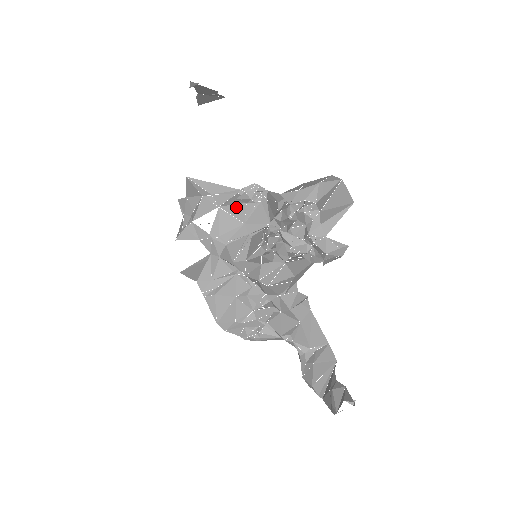
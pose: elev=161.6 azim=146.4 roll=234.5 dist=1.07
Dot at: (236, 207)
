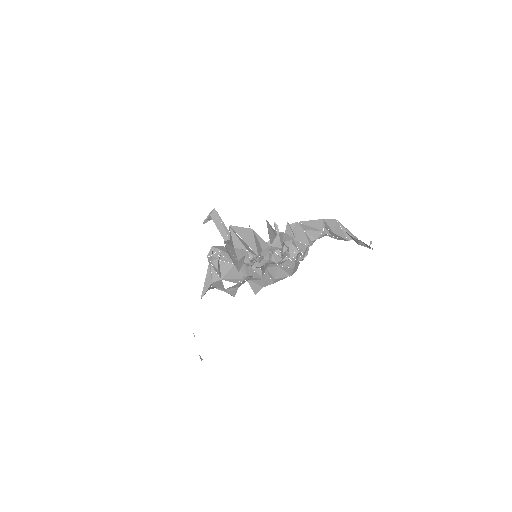
Dot at: (222, 268)
